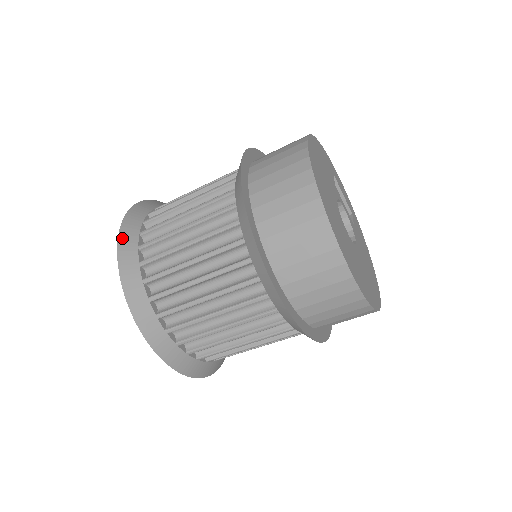
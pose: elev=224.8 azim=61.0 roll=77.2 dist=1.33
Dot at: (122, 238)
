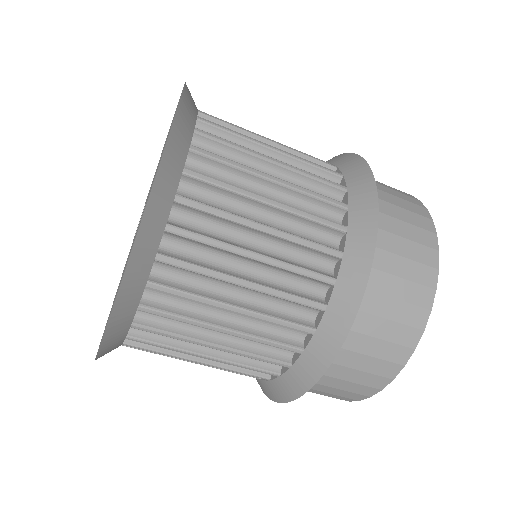
Dot at: (153, 202)
